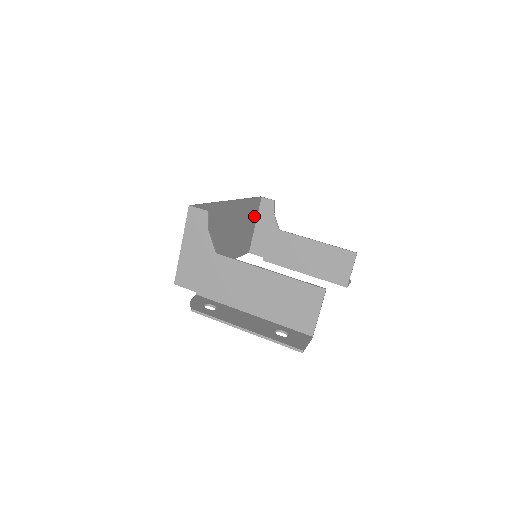
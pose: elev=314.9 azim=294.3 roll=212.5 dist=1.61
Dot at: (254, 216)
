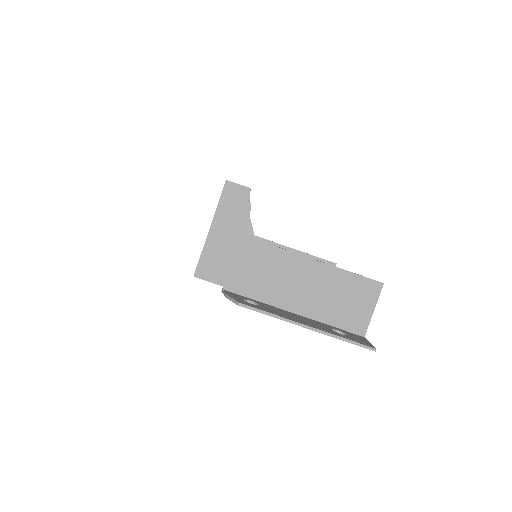
Dot at: occluded
